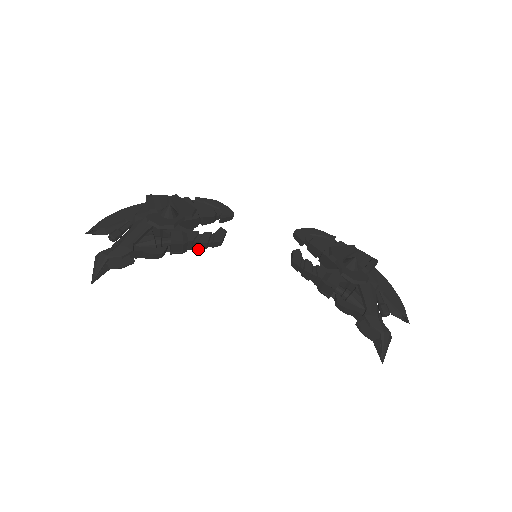
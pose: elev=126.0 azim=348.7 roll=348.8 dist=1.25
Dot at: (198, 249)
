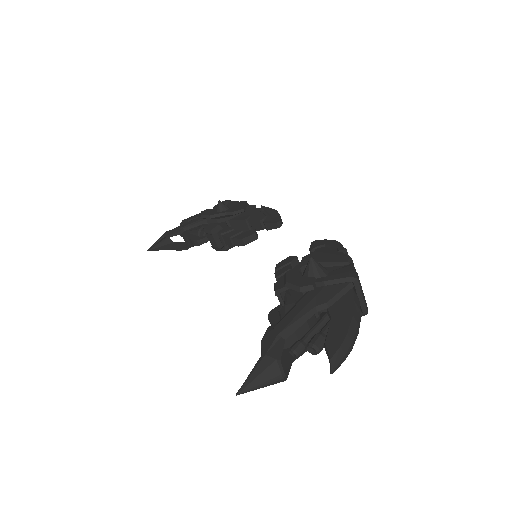
Dot at: (229, 246)
